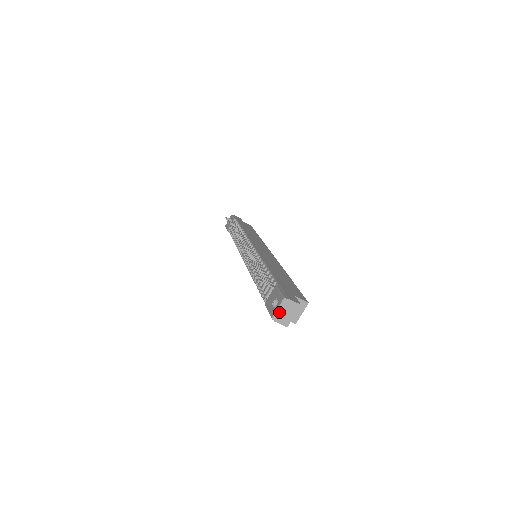
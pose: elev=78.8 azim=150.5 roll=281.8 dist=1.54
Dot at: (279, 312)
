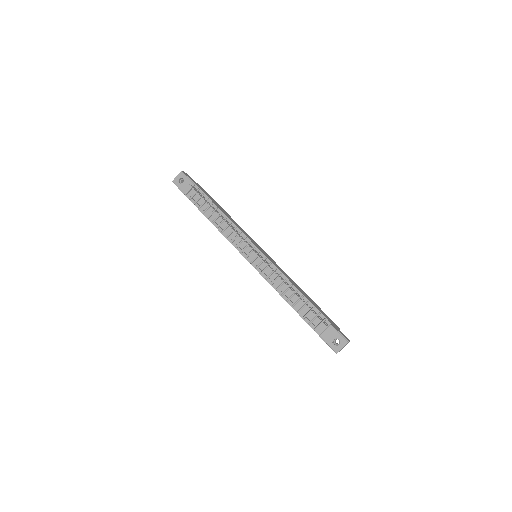
Dot at: occluded
